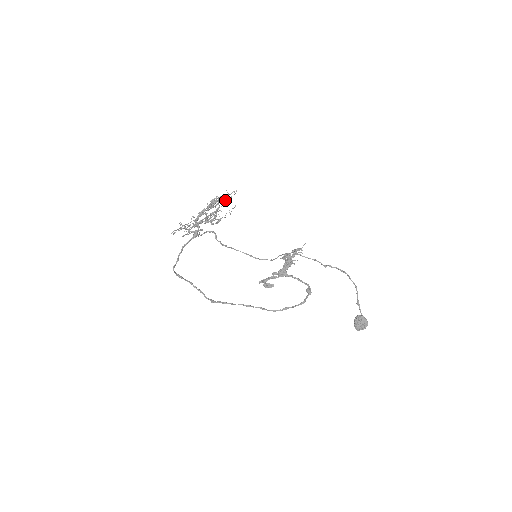
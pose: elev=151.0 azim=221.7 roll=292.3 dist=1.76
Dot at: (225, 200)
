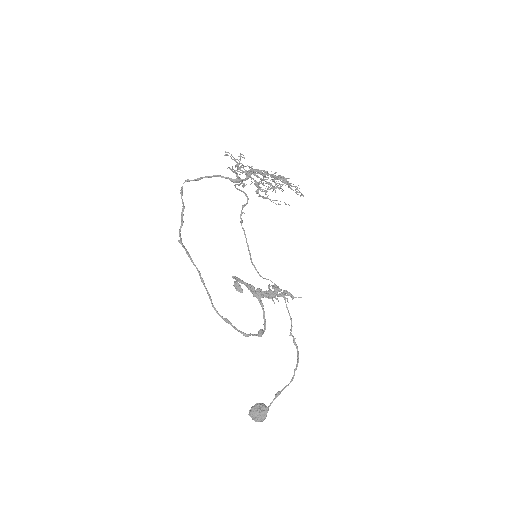
Dot at: occluded
